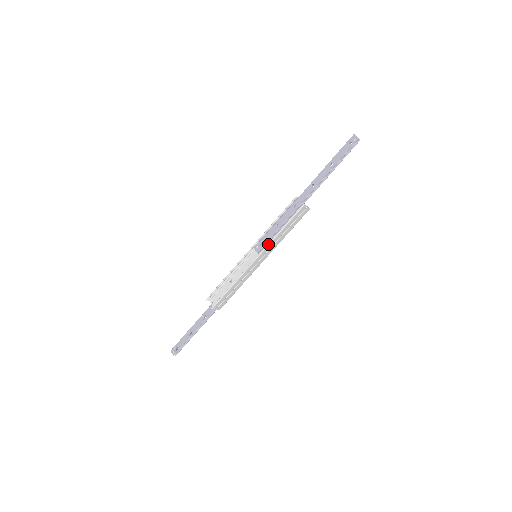
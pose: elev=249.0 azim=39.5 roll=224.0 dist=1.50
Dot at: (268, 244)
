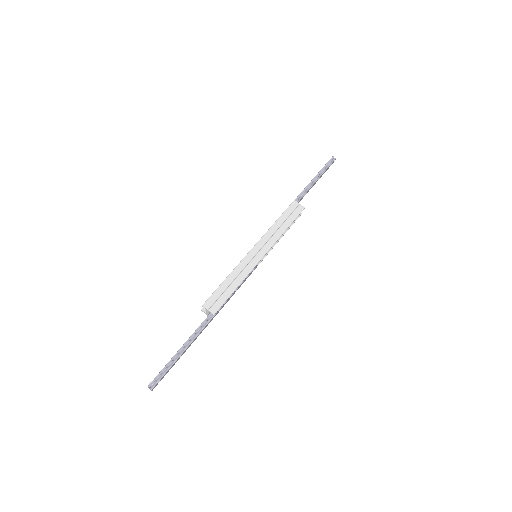
Dot at: (264, 235)
